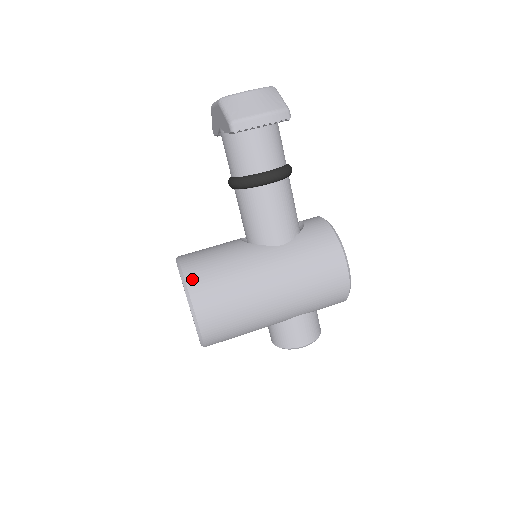
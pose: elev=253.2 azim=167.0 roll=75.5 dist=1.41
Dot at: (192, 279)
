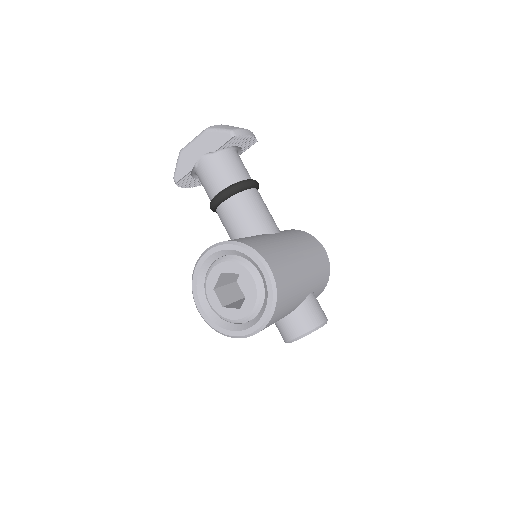
Dot at: (246, 242)
